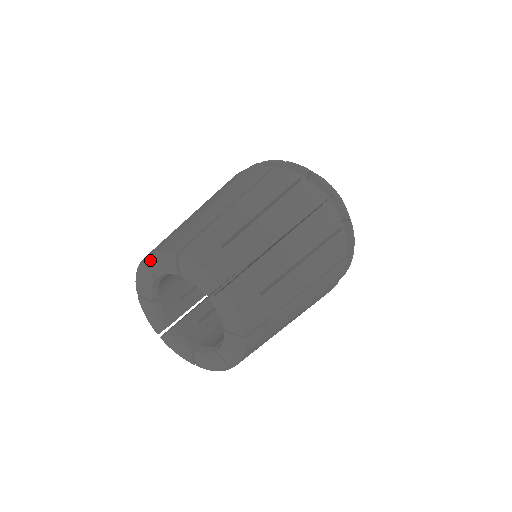
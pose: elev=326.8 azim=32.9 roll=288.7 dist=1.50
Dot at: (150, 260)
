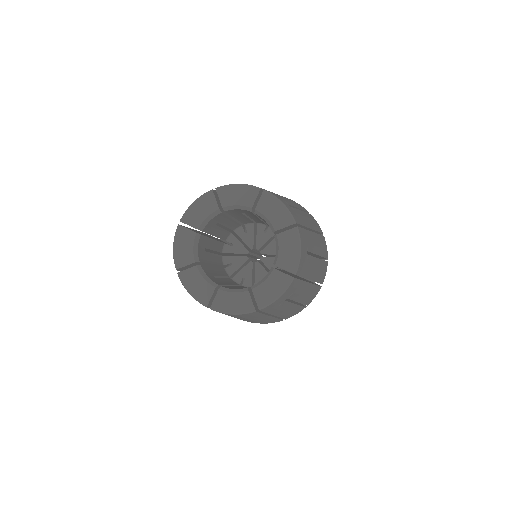
Dot at: (226, 189)
